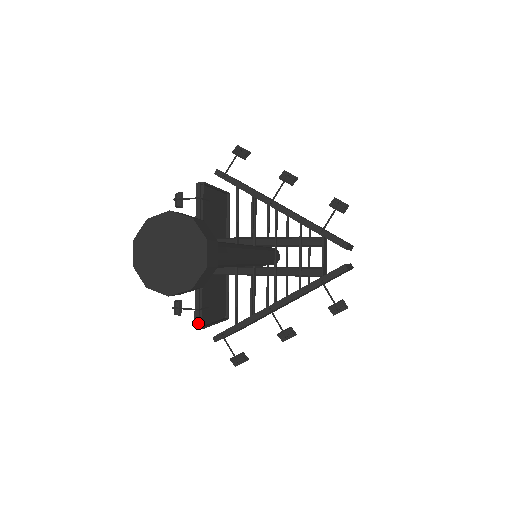
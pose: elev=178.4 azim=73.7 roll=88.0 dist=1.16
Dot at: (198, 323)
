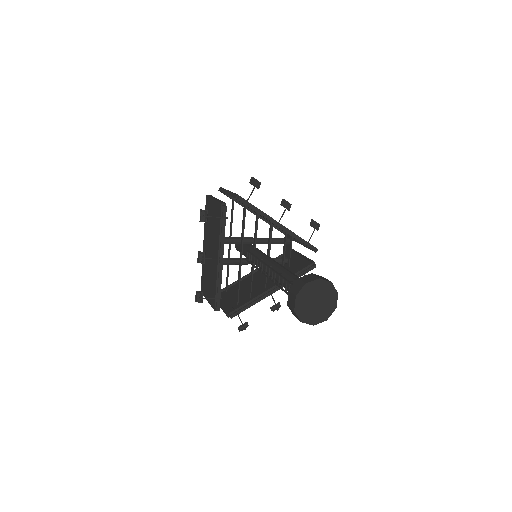
Dot at: (219, 308)
